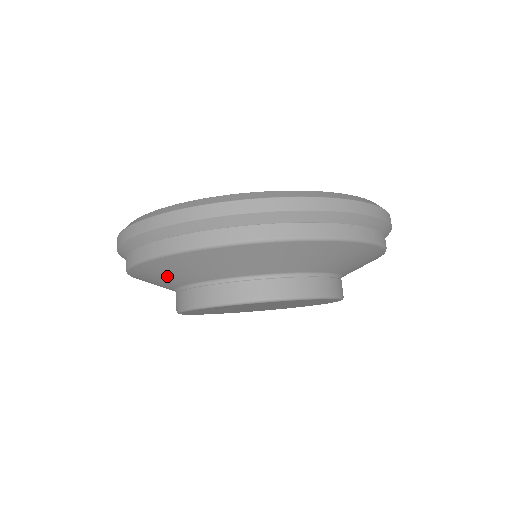
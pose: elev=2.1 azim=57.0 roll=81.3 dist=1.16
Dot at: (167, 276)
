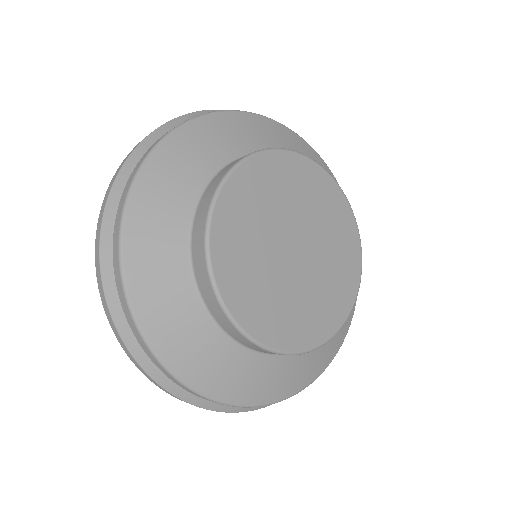
Dot at: (175, 185)
